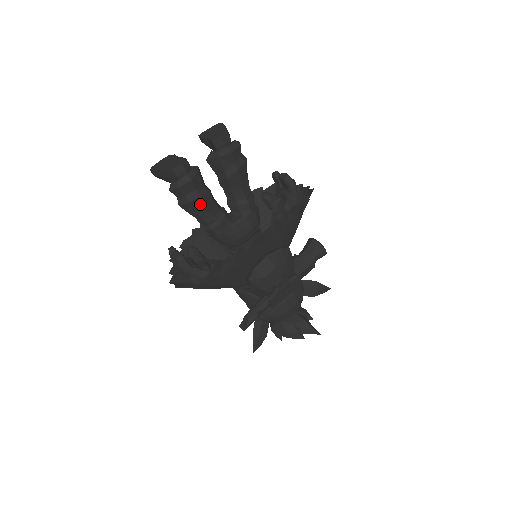
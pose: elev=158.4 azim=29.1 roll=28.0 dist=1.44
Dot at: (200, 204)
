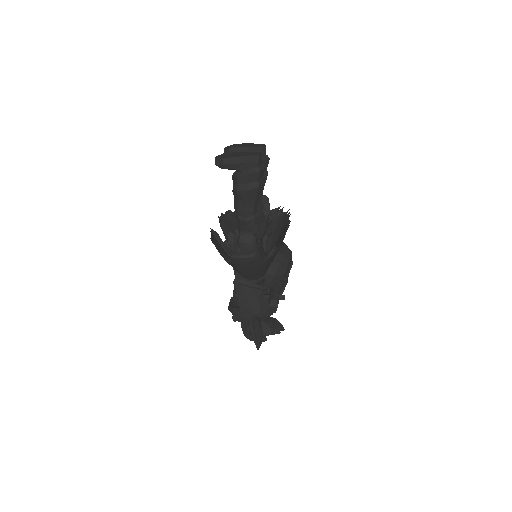
Dot at: (260, 192)
